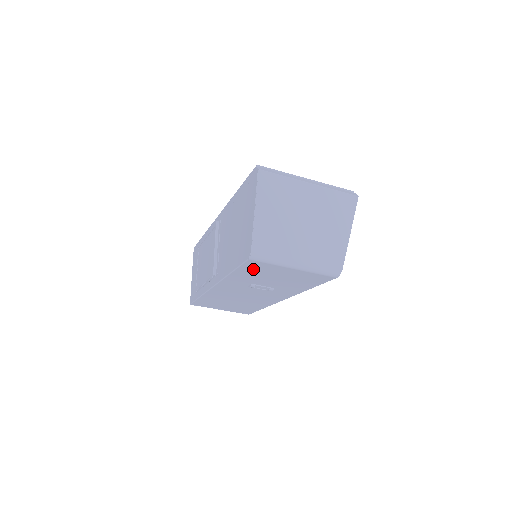
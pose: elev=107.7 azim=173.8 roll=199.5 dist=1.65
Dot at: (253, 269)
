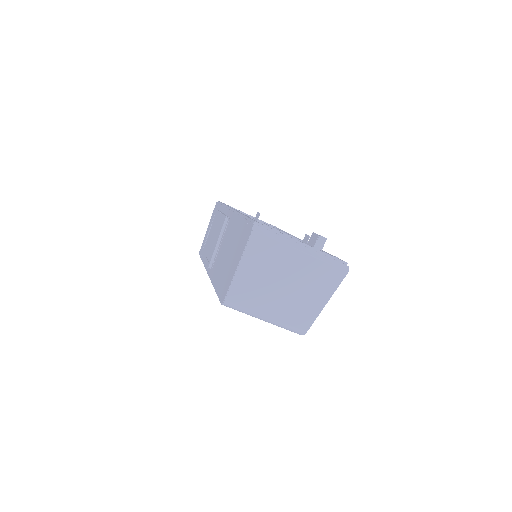
Dot at: occluded
